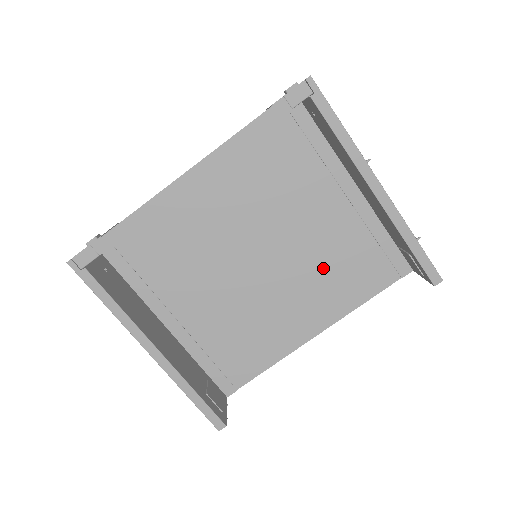
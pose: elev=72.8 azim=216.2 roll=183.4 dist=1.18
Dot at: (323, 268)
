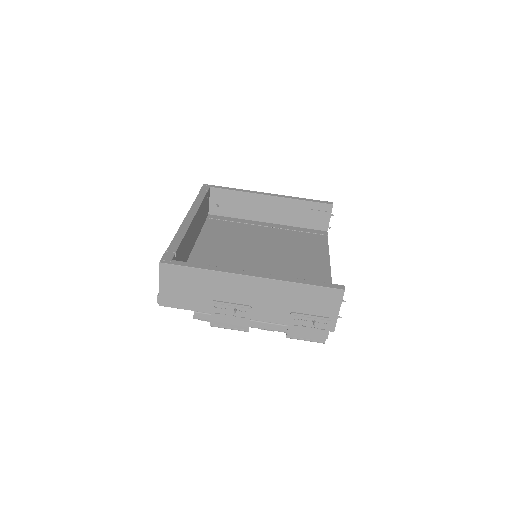
Dot at: (292, 248)
